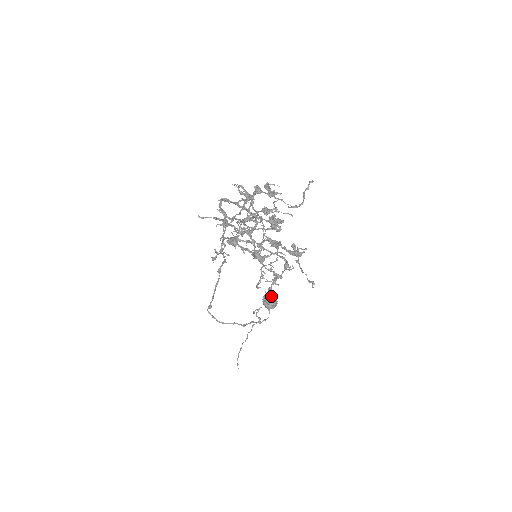
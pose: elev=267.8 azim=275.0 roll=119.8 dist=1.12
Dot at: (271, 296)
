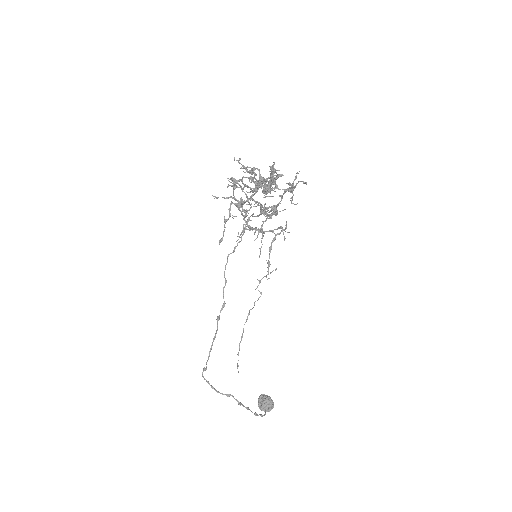
Dot at: (267, 395)
